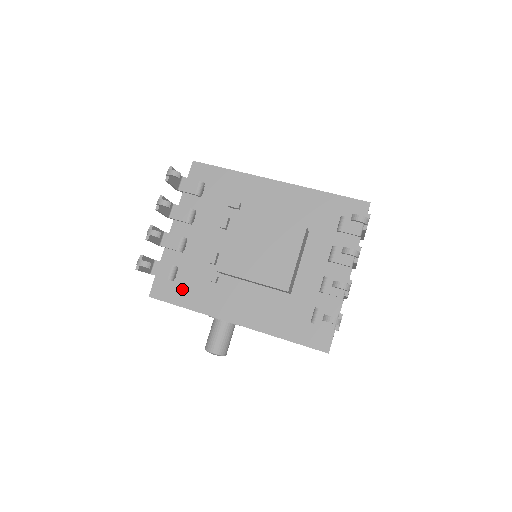
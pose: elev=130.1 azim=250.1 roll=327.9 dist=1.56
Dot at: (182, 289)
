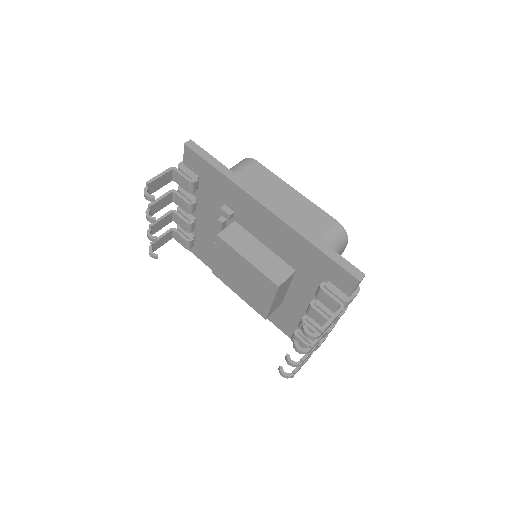
Dot at: (202, 252)
